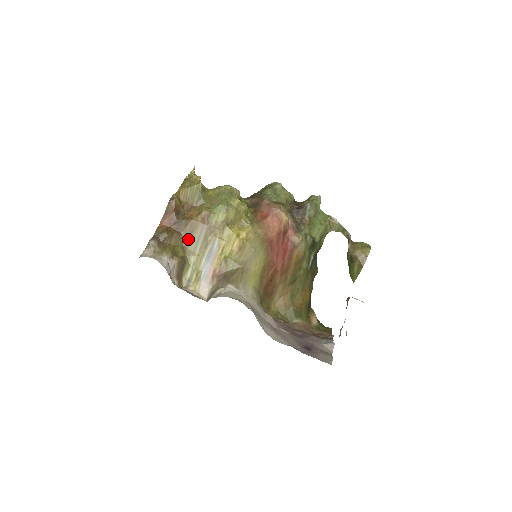
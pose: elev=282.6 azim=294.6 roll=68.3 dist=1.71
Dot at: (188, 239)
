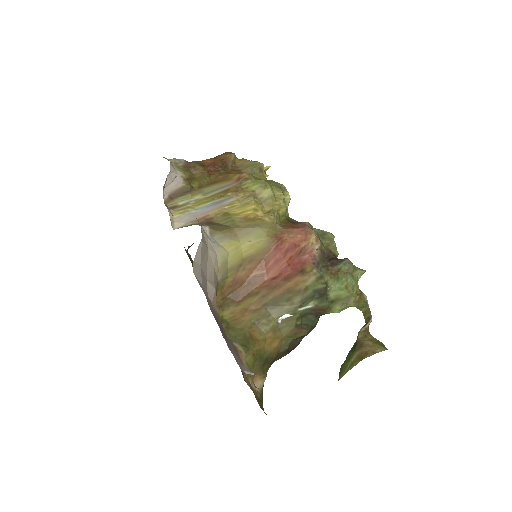
Dot at: (212, 183)
